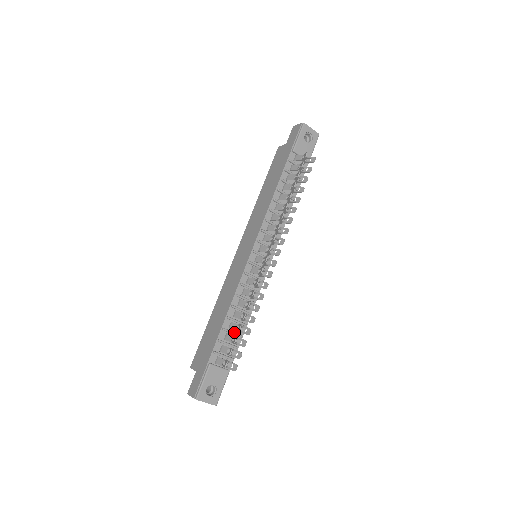
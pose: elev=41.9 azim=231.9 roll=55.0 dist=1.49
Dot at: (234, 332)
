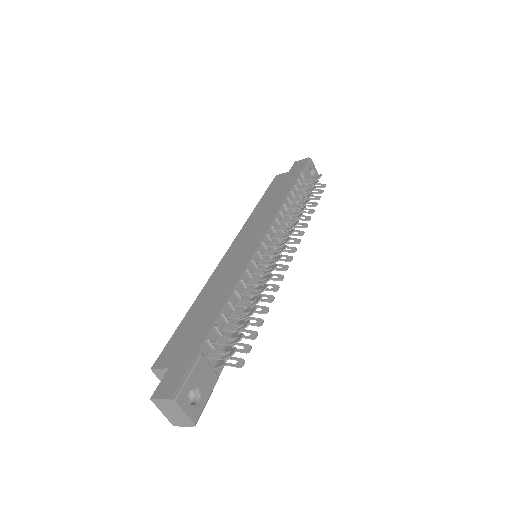
Dot at: occluded
